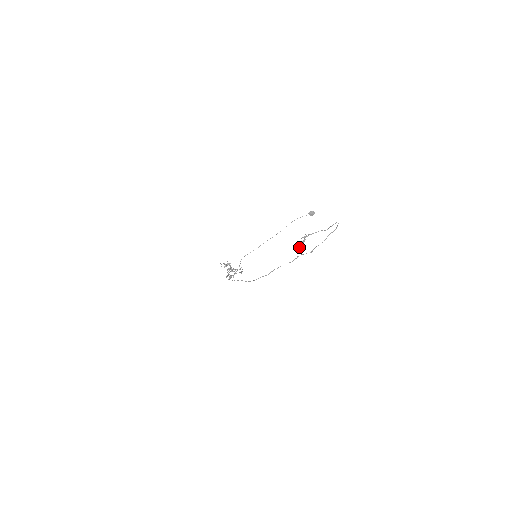
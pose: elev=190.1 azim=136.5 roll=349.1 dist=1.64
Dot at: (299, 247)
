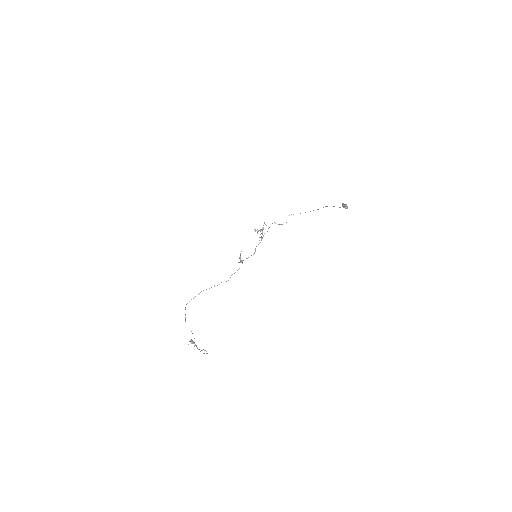
Dot at: occluded
